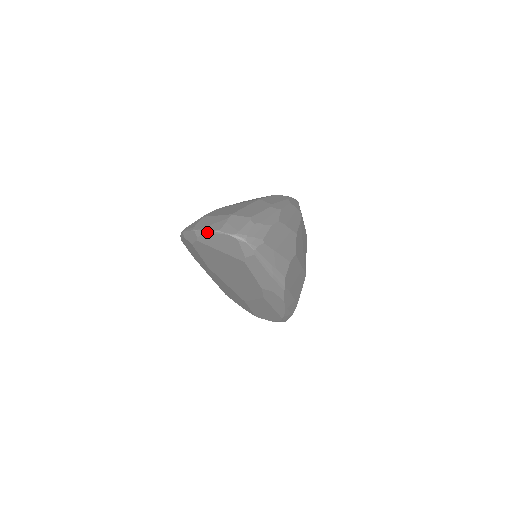
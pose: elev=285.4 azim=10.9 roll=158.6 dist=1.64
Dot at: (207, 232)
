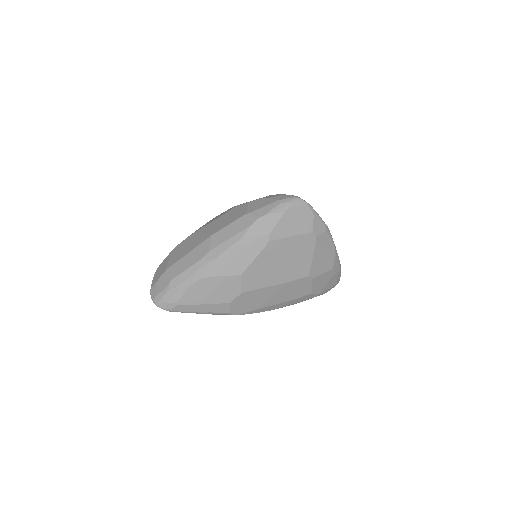
Dot at: occluded
